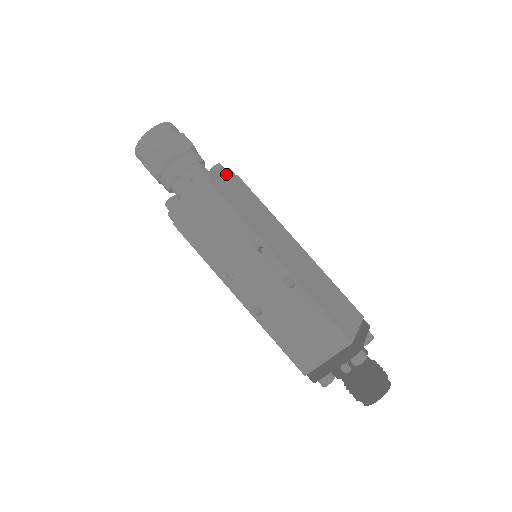
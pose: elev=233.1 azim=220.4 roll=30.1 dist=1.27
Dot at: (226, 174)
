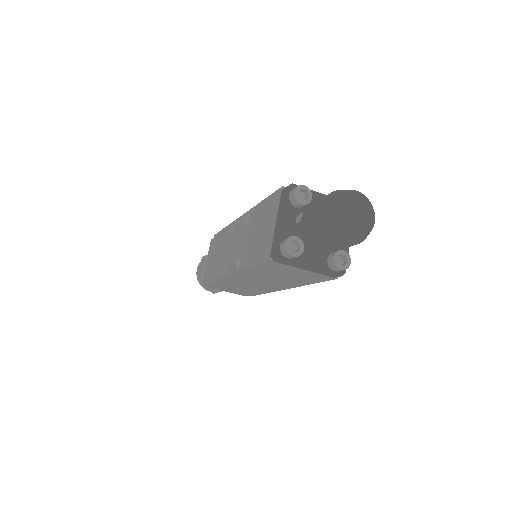
Dot at: occluded
